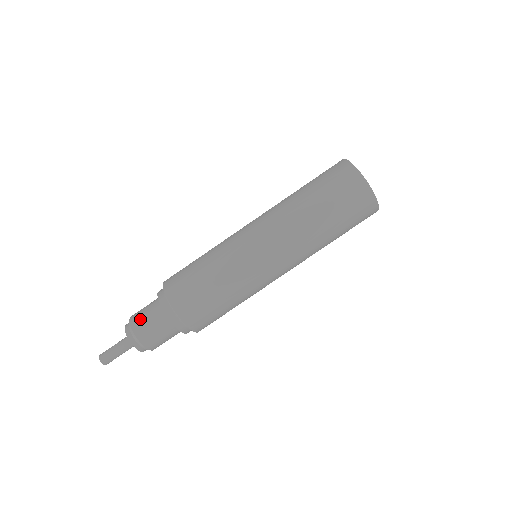
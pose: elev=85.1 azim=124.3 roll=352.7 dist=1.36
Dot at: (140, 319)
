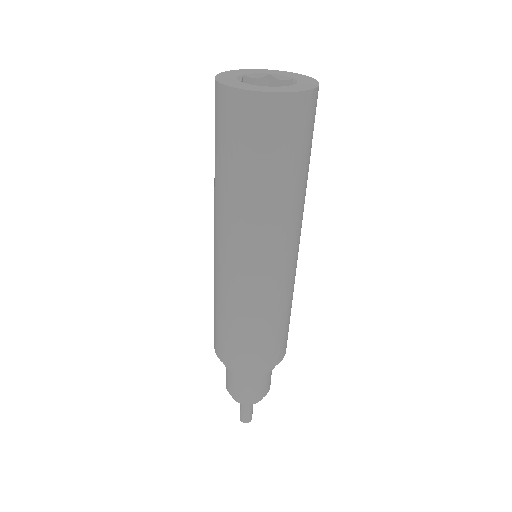
Dot at: (244, 393)
